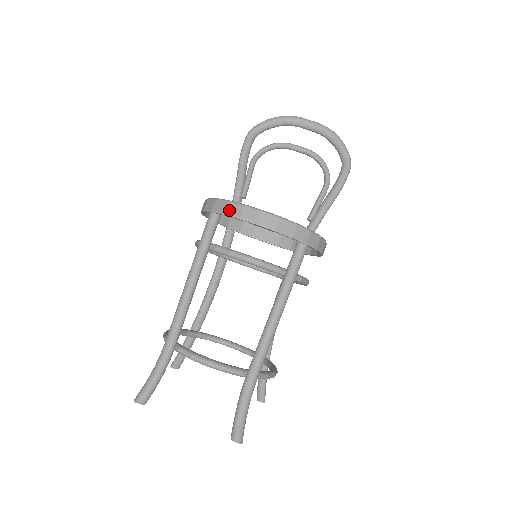
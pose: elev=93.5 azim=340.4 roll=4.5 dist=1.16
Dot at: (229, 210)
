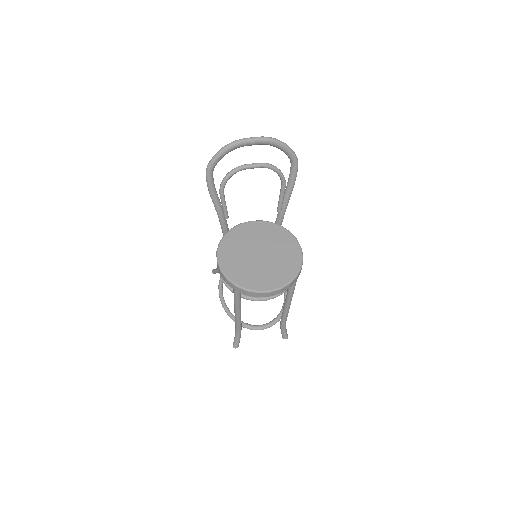
Dot at: (249, 294)
